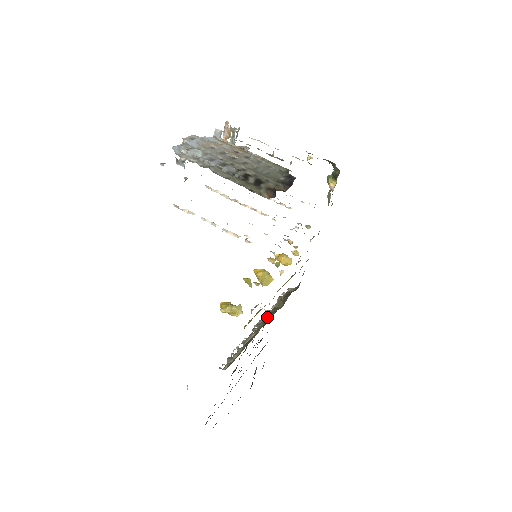
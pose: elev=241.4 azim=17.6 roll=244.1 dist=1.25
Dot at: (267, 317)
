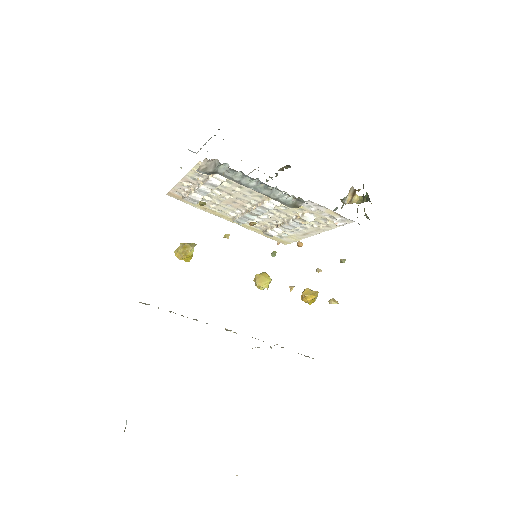
Dot at: occluded
